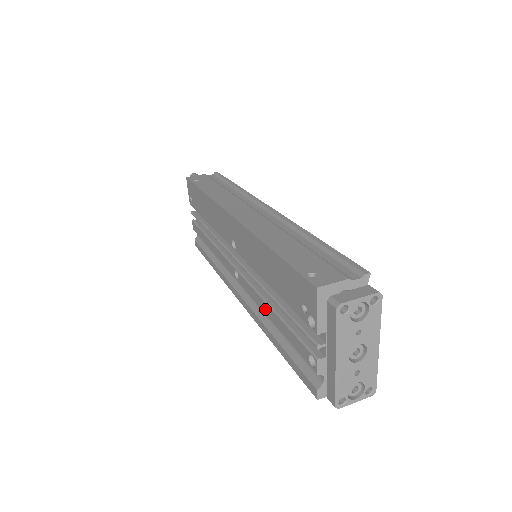
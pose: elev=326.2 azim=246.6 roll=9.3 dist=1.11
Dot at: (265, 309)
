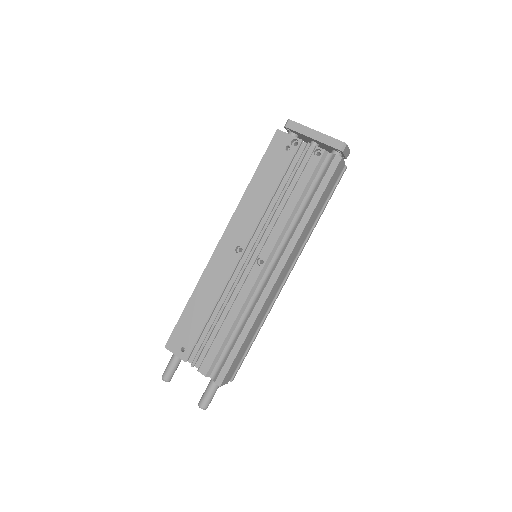
Dot at: (287, 212)
